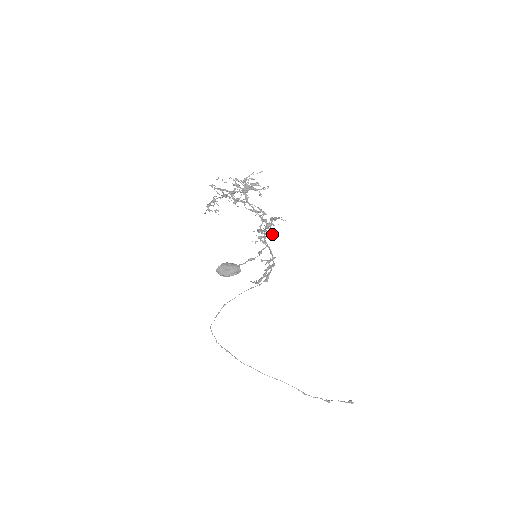
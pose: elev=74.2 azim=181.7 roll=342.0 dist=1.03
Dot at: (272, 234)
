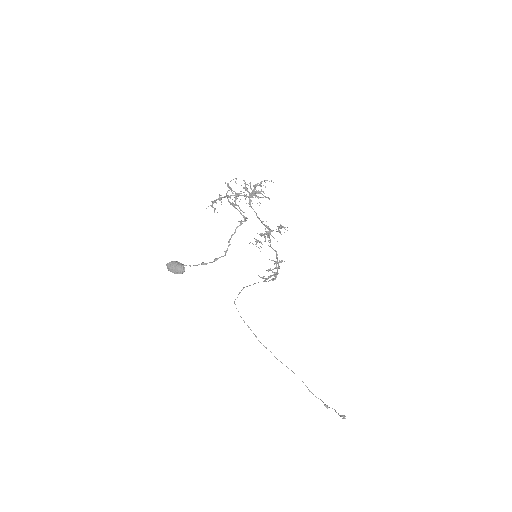
Dot at: (268, 241)
